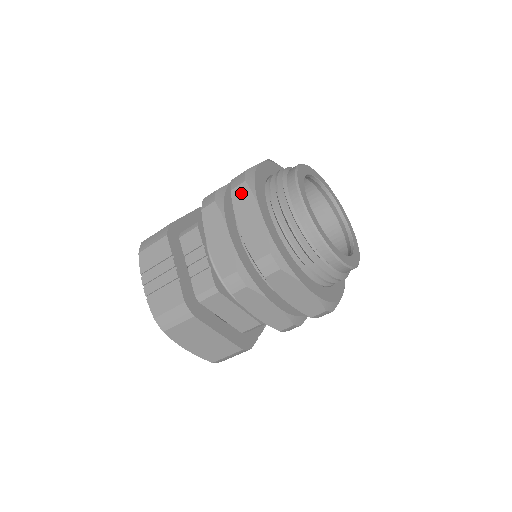
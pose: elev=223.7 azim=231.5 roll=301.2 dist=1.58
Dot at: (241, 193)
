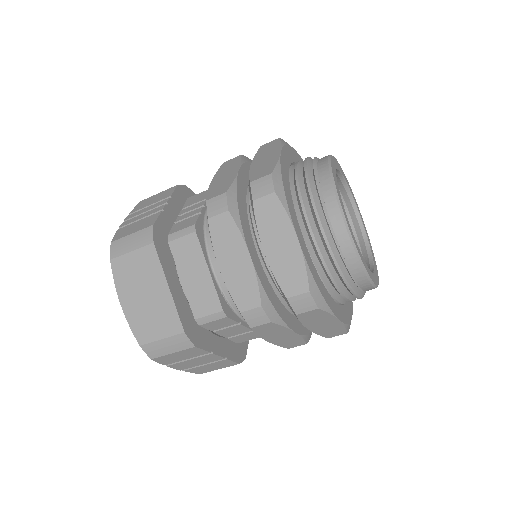
Dot at: (270, 145)
